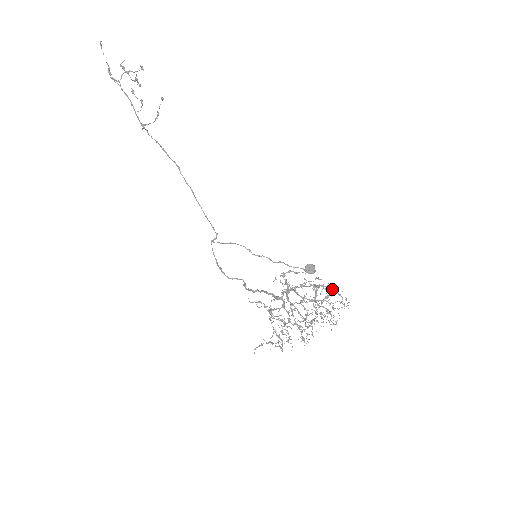
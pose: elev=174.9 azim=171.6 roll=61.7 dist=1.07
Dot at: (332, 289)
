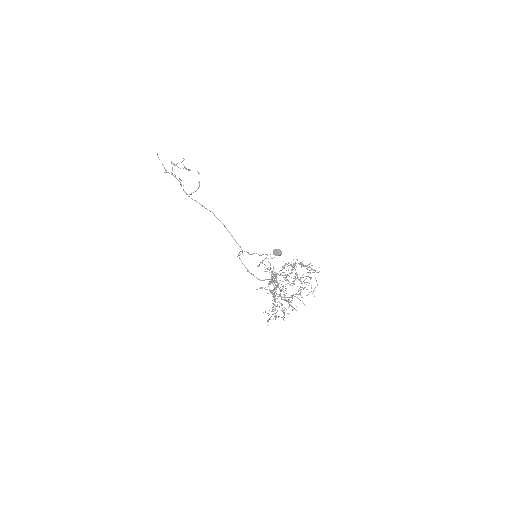
Dot at: (301, 264)
